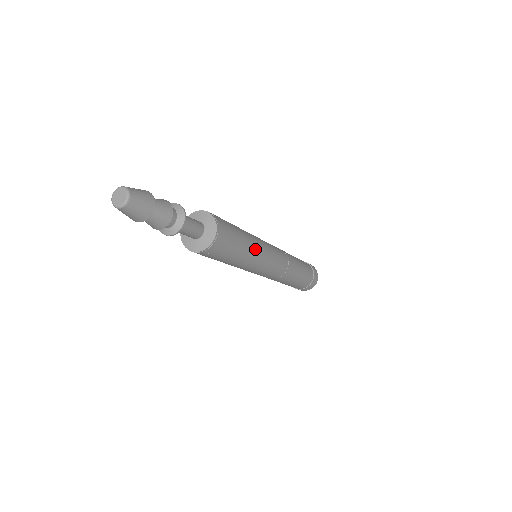
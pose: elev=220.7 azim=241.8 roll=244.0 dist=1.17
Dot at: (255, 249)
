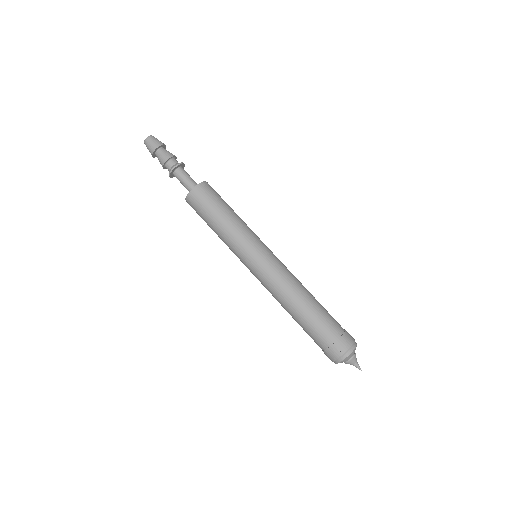
Dot at: (244, 223)
